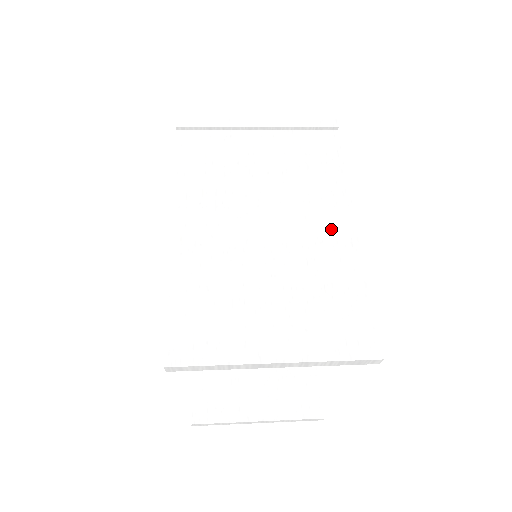
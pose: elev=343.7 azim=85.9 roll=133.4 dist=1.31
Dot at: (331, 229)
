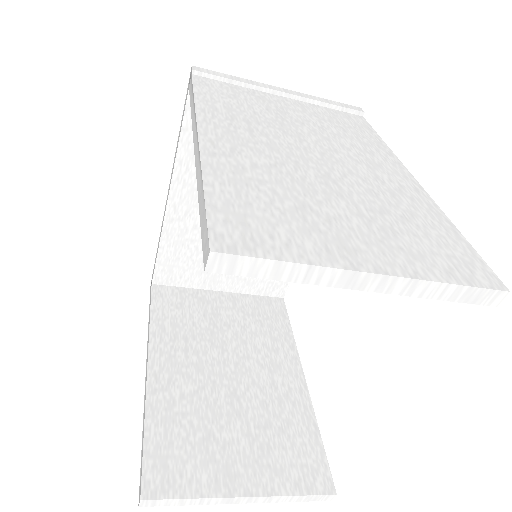
Dot at: (389, 175)
